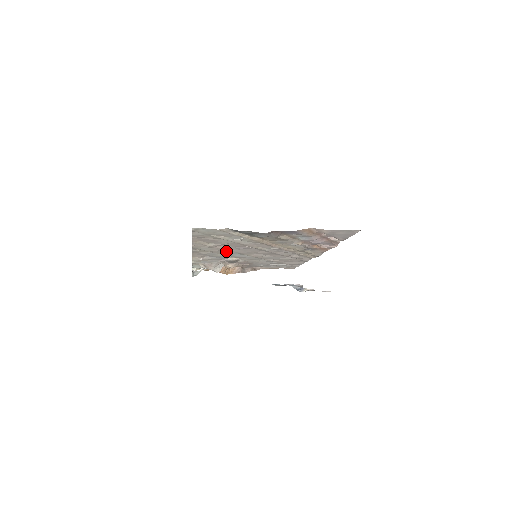
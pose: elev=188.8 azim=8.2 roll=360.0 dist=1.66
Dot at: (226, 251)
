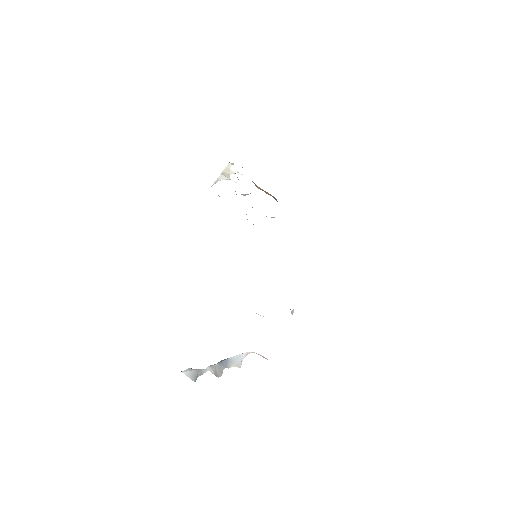
Dot at: occluded
